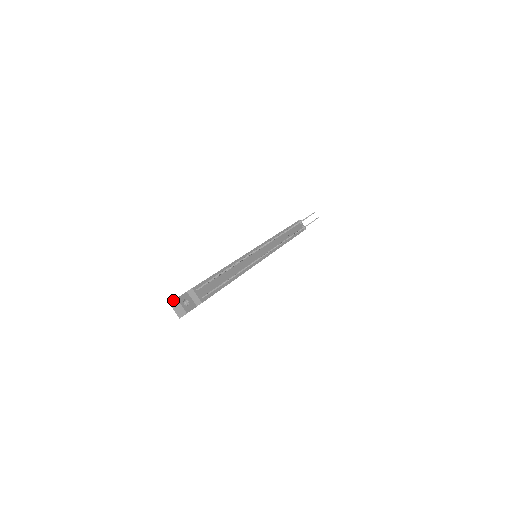
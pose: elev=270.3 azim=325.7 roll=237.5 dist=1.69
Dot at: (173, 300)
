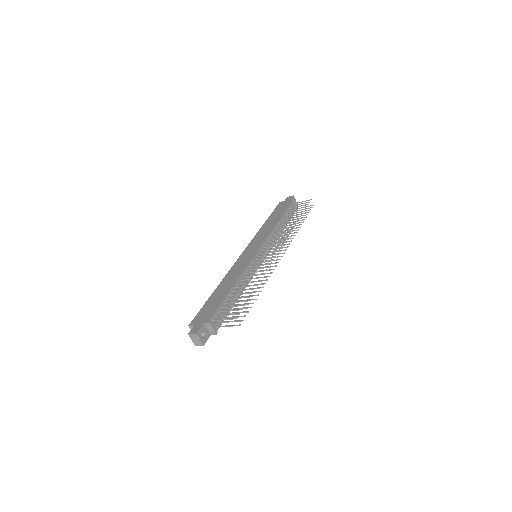
Dot at: (192, 333)
